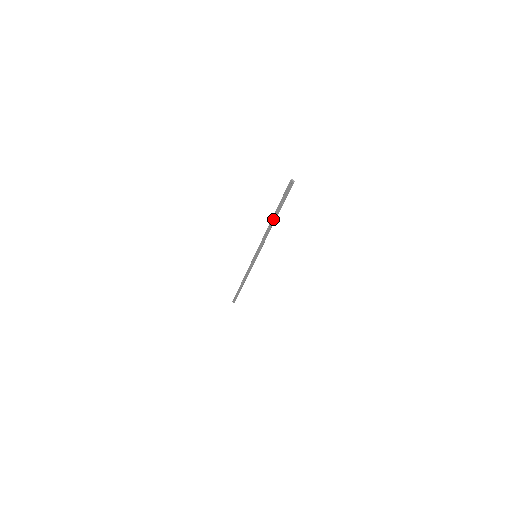
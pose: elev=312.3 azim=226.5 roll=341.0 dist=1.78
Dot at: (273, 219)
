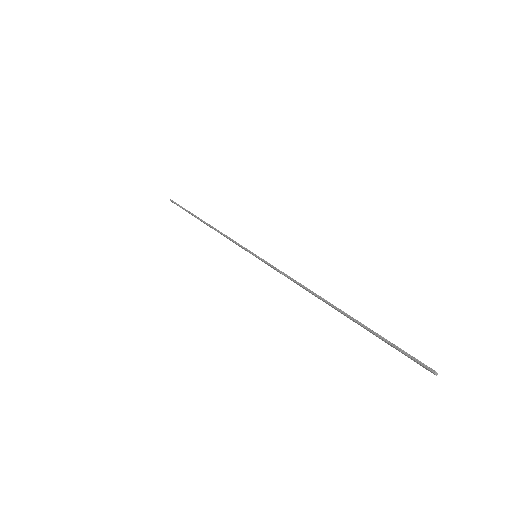
Dot at: (335, 309)
